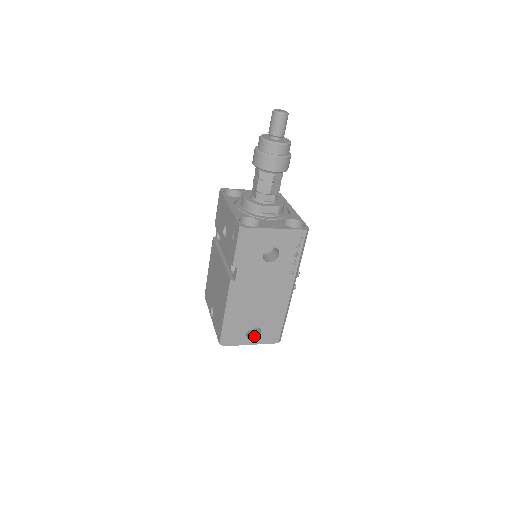
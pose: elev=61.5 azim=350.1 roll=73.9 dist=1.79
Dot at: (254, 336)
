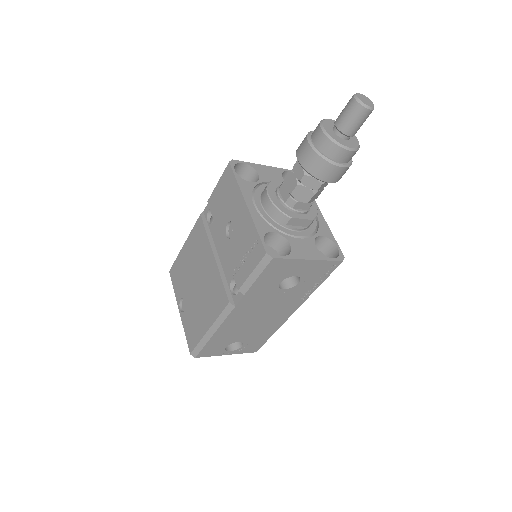
Dot at: (232, 346)
